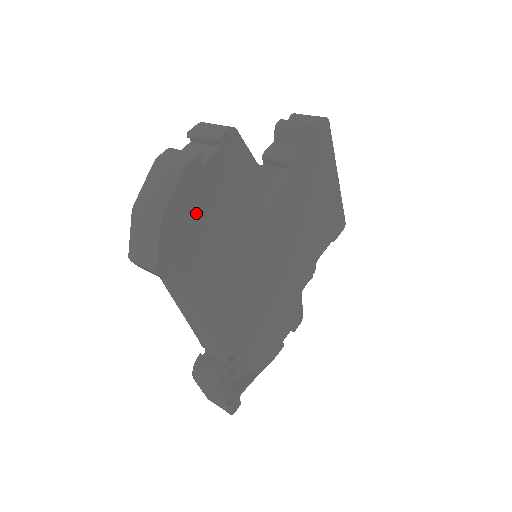
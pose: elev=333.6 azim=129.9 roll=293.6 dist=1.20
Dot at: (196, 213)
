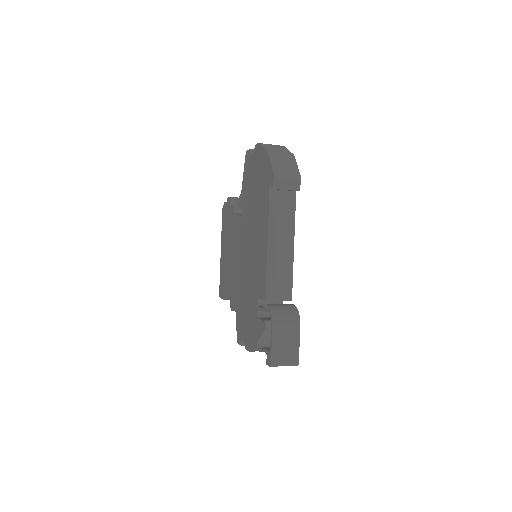
Dot at: occluded
